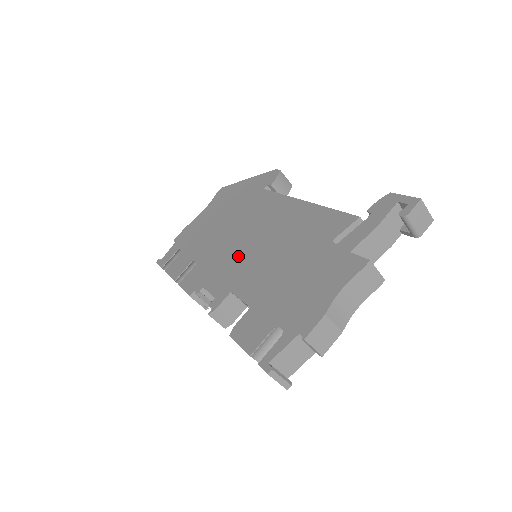
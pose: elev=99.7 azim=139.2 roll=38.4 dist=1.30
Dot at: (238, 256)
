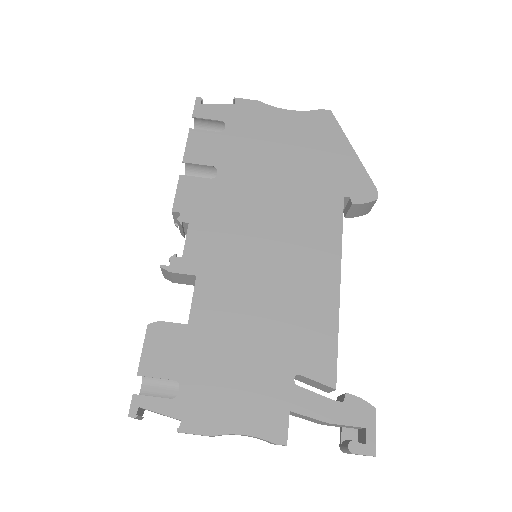
Dot at: (242, 243)
